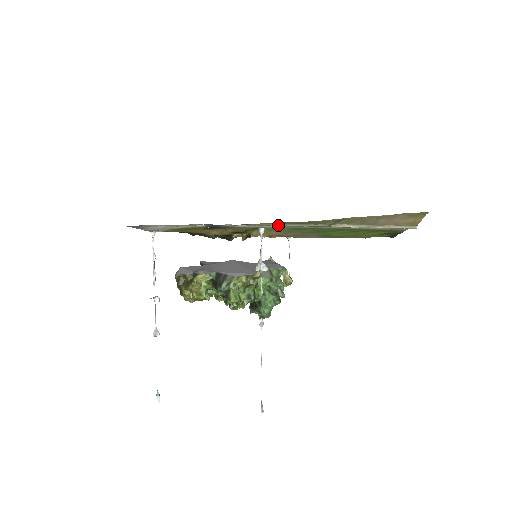
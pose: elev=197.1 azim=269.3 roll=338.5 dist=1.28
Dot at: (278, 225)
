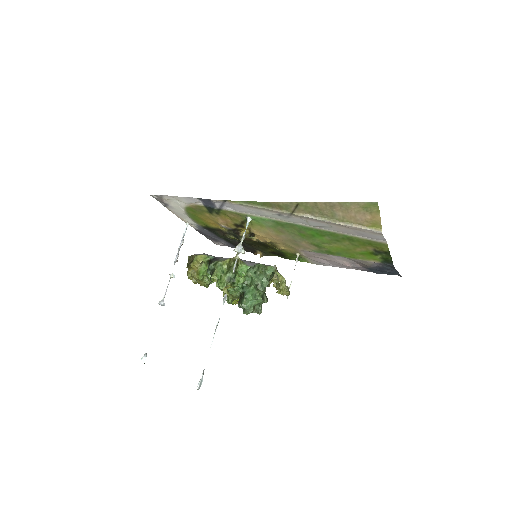
Dot at: (249, 205)
